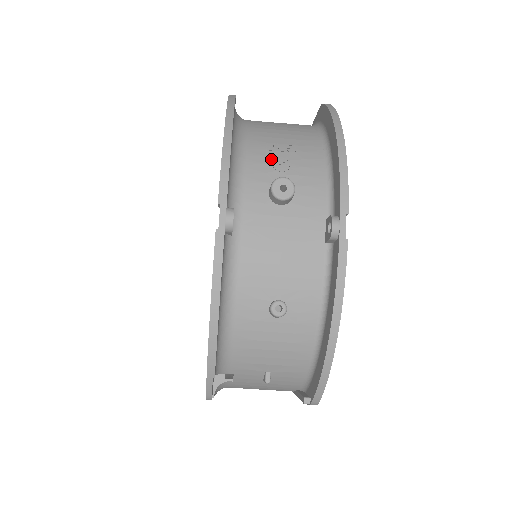
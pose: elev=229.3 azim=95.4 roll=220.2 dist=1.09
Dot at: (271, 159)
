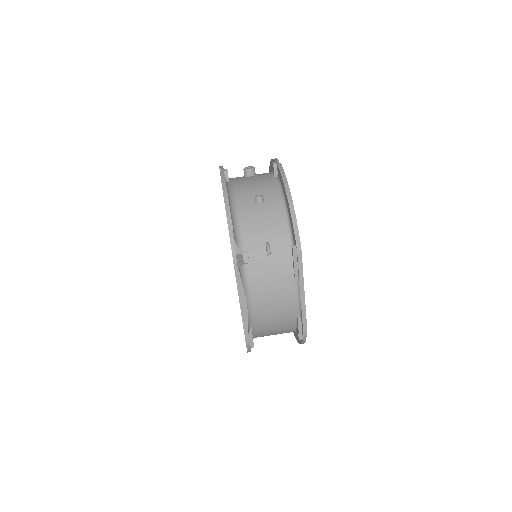
Dot at: occluded
